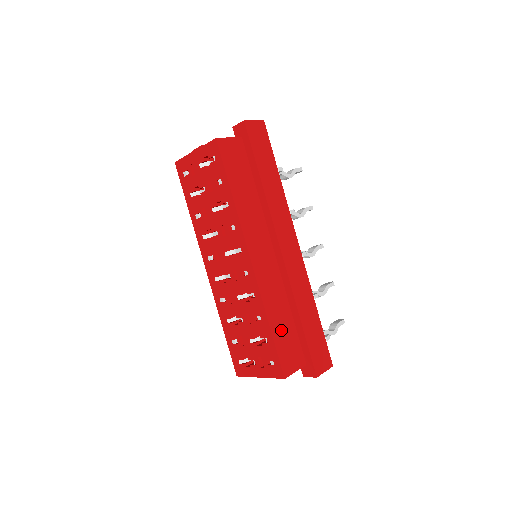
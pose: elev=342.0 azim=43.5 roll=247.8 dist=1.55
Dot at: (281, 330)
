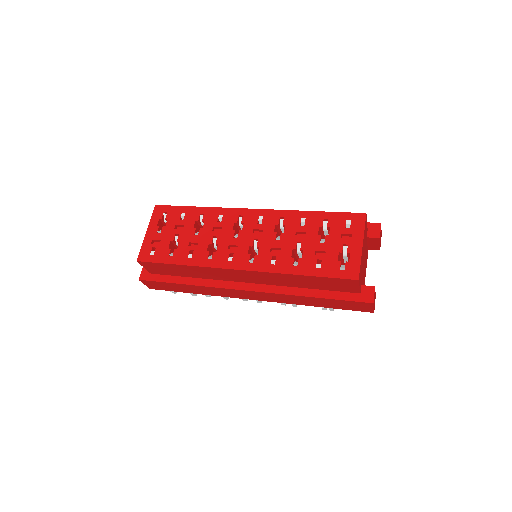
Dot at: occluded
